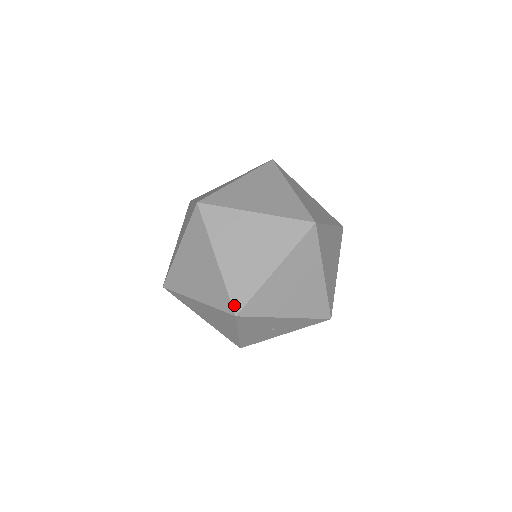
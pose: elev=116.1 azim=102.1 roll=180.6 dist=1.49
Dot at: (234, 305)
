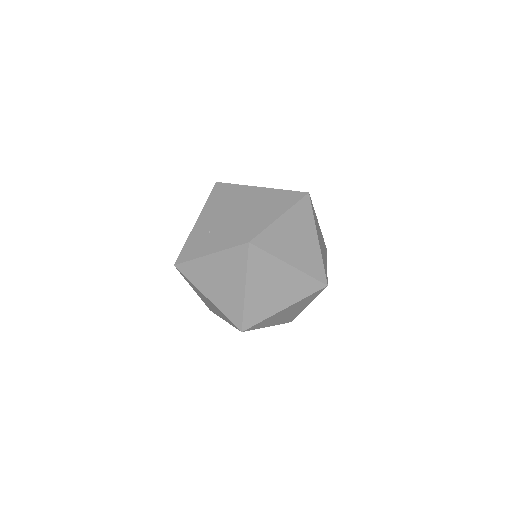
Dot at: occluded
